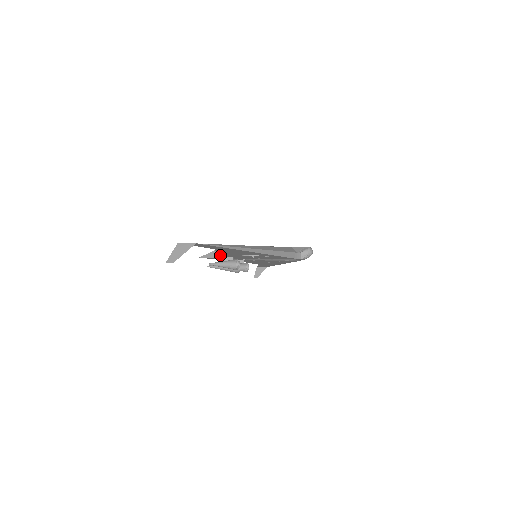
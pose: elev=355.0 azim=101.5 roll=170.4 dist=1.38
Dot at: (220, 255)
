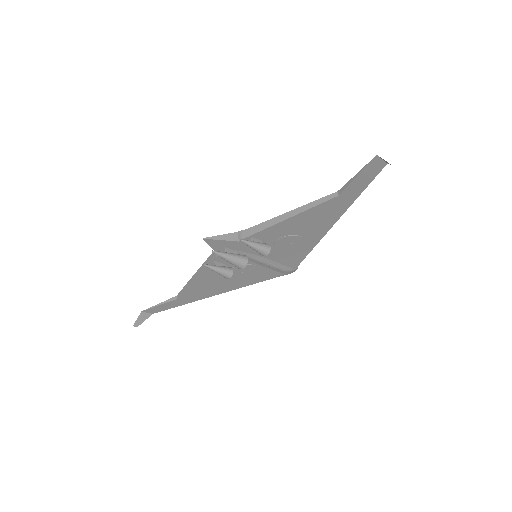
Dot at: (267, 229)
